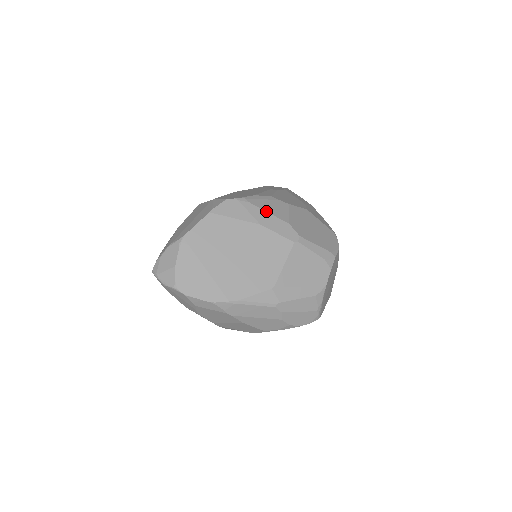
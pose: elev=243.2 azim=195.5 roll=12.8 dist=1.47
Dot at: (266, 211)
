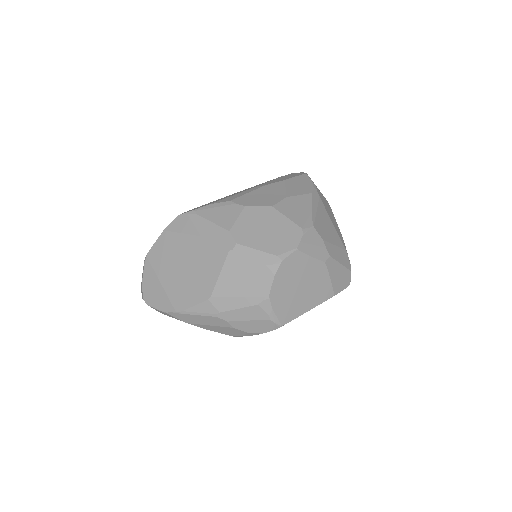
Dot at: (210, 221)
